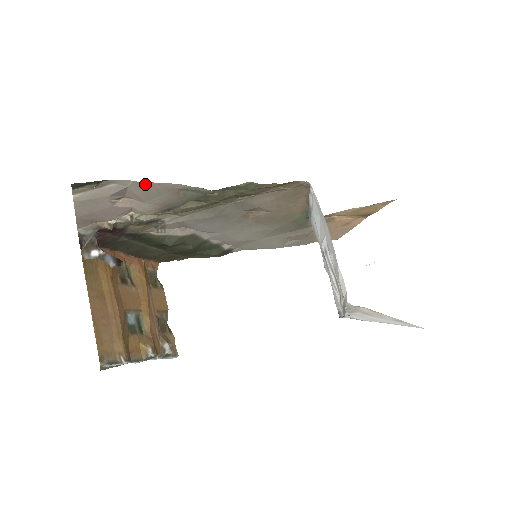
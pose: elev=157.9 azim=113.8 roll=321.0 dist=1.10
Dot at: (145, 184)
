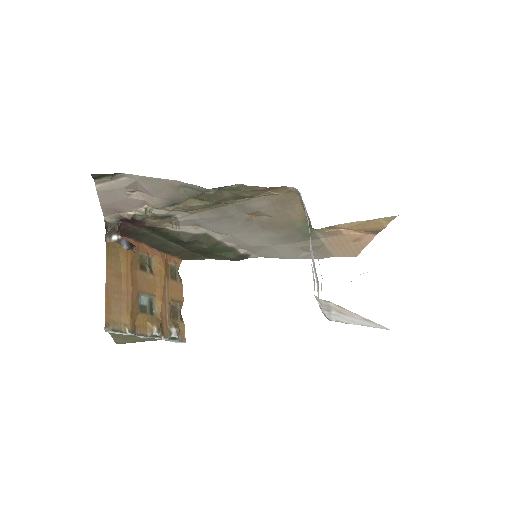
Dot at: (150, 179)
